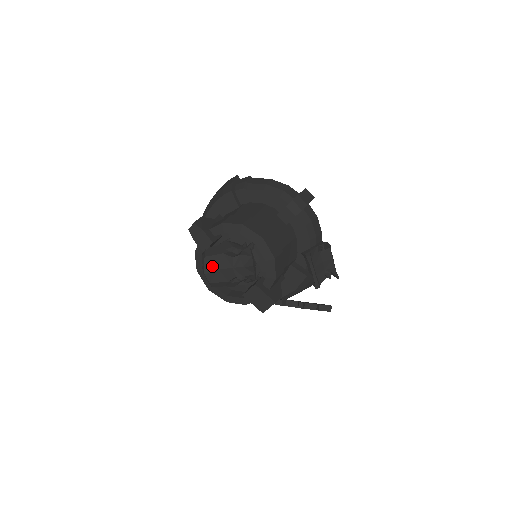
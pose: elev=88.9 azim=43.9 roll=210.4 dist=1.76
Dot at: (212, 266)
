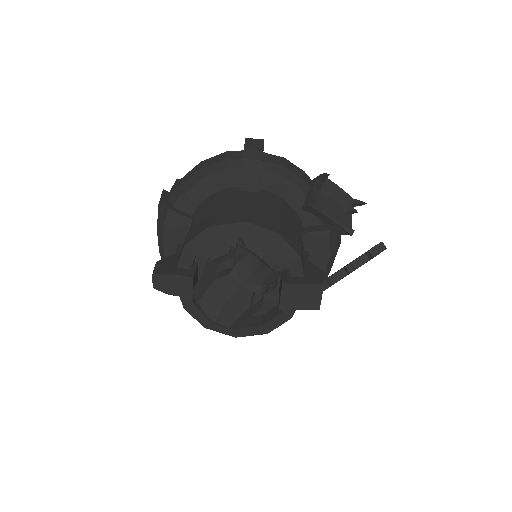
Dot at: (215, 305)
